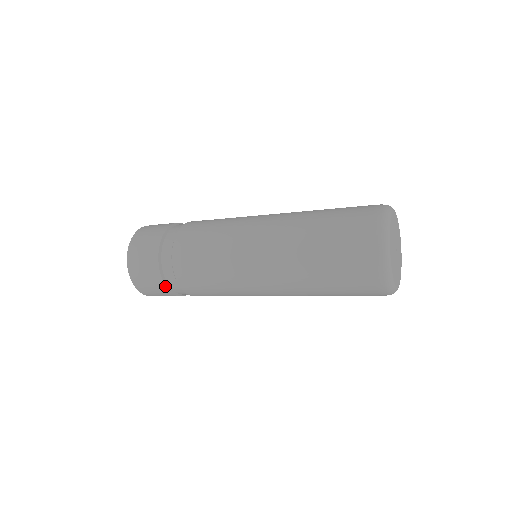
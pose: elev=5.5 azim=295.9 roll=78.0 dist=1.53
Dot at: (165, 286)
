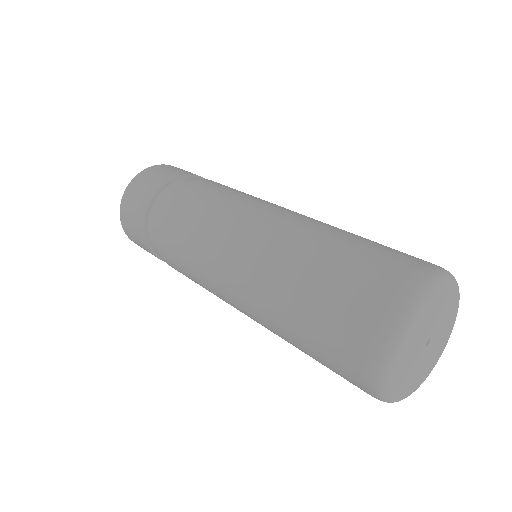
Dot at: occluded
